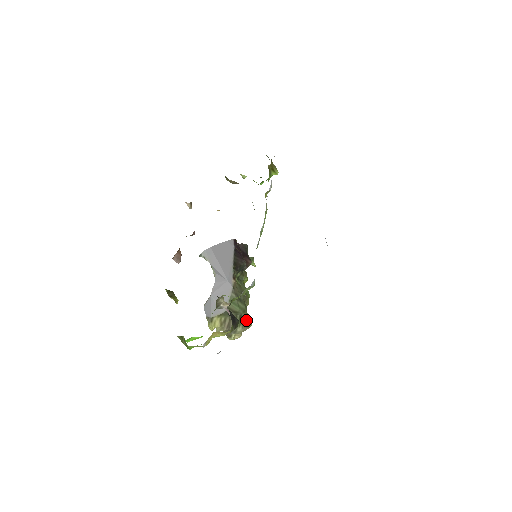
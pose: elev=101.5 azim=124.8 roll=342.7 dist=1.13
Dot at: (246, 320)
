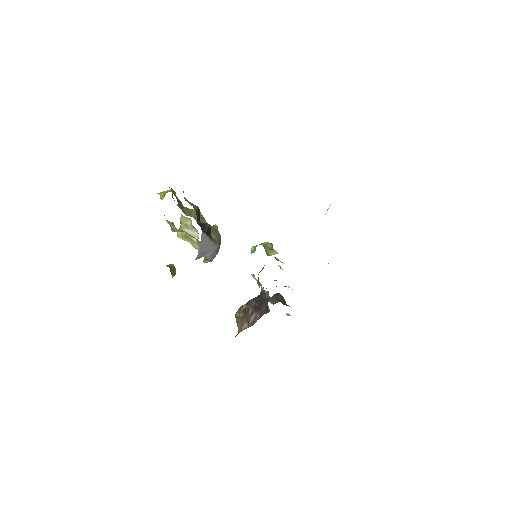
Dot at: occluded
